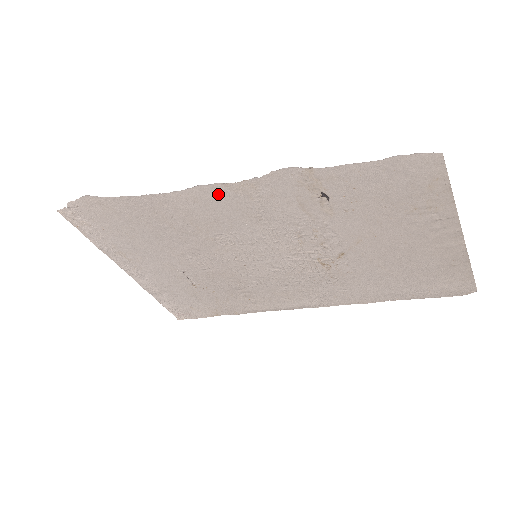
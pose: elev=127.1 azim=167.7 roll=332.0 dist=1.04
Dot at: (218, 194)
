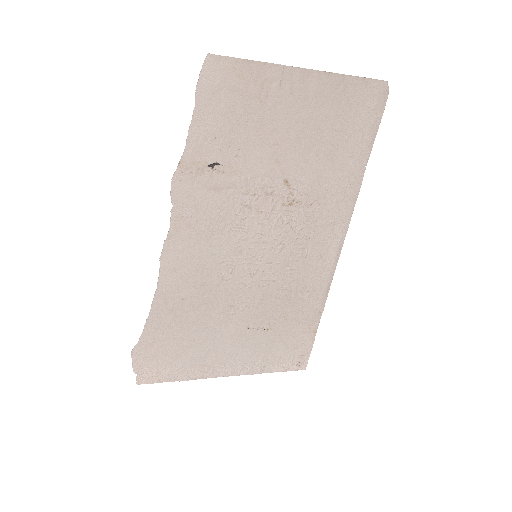
Dot at: (175, 249)
